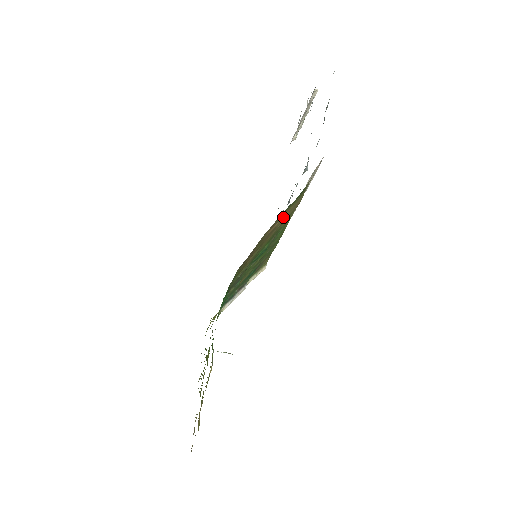
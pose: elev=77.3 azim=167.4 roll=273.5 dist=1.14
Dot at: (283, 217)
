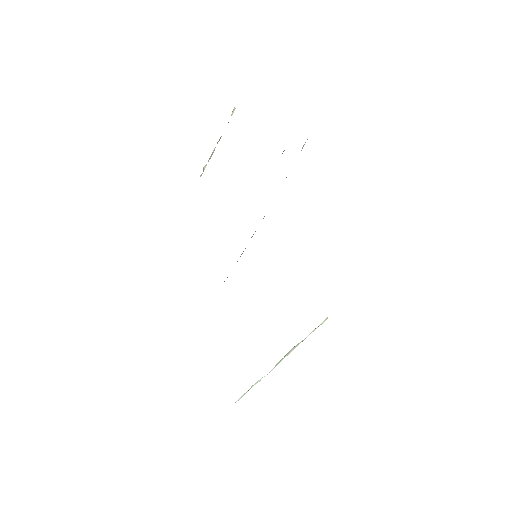
Dot at: occluded
